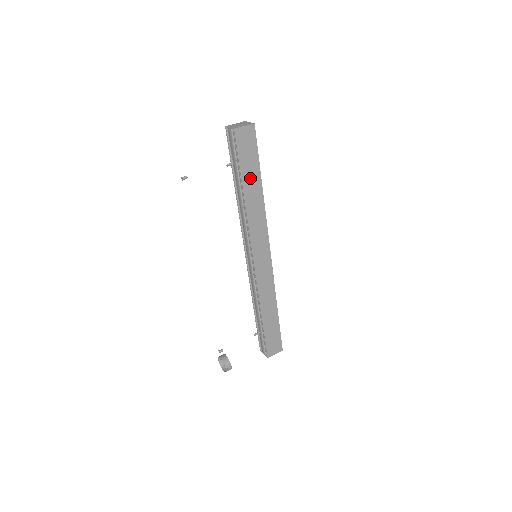
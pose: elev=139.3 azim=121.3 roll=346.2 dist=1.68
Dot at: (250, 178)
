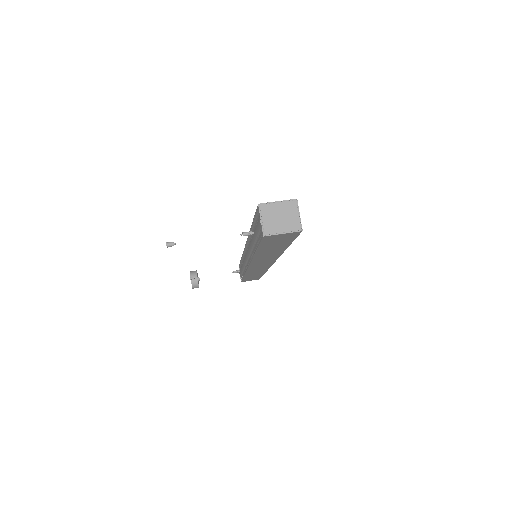
Dot at: (270, 248)
